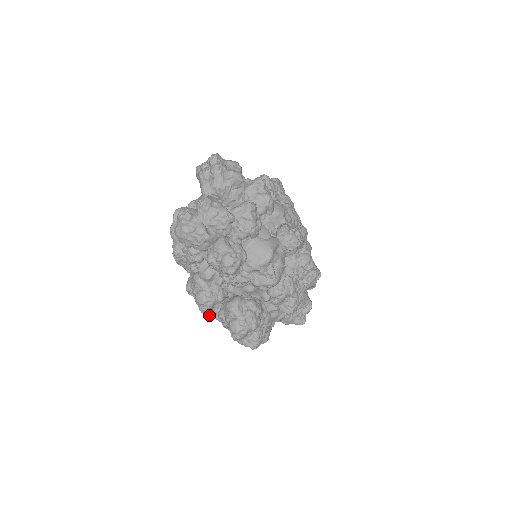
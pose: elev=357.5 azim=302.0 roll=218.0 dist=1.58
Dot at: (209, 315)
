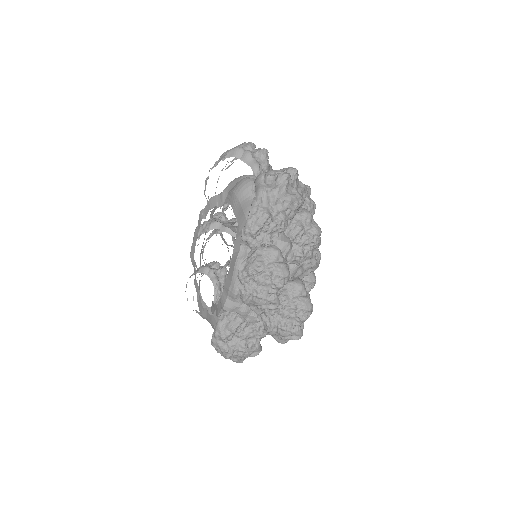
Dot at: (271, 298)
